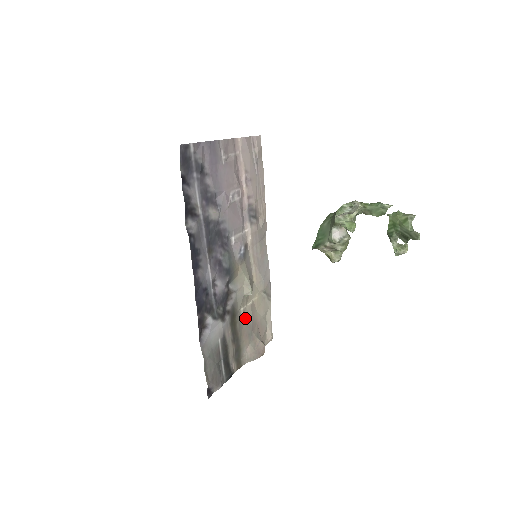
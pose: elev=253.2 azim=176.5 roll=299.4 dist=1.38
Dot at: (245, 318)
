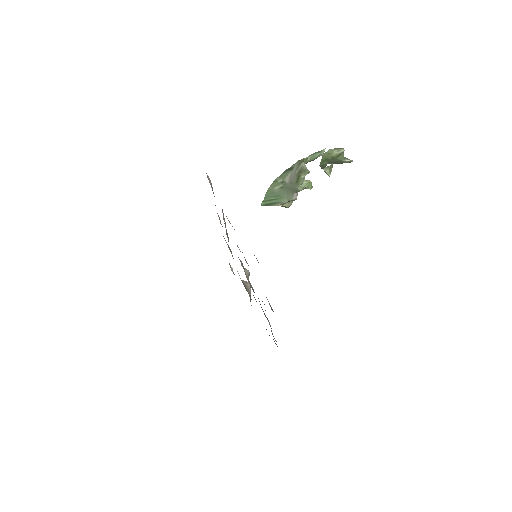
Dot at: (244, 286)
